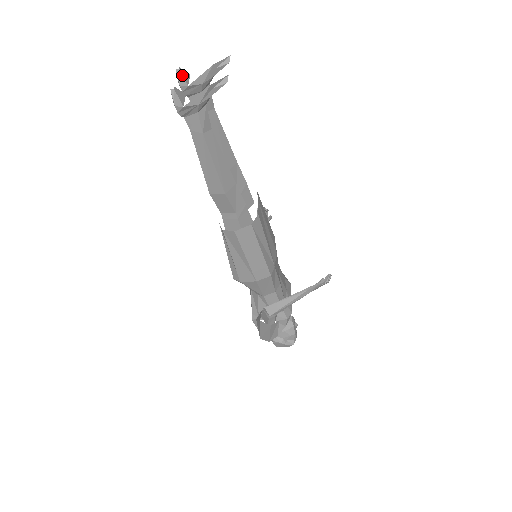
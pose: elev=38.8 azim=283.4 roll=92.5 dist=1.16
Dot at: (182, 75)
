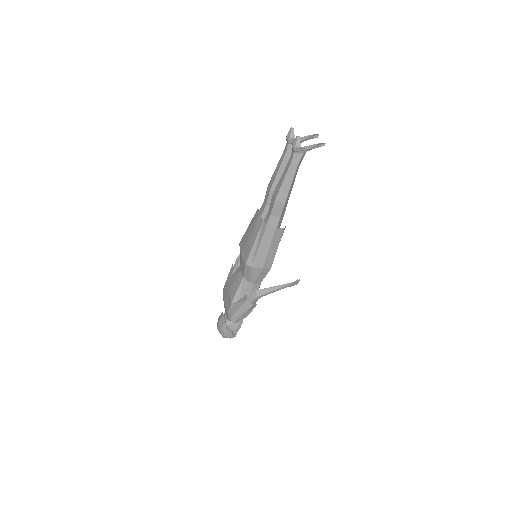
Dot at: occluded
